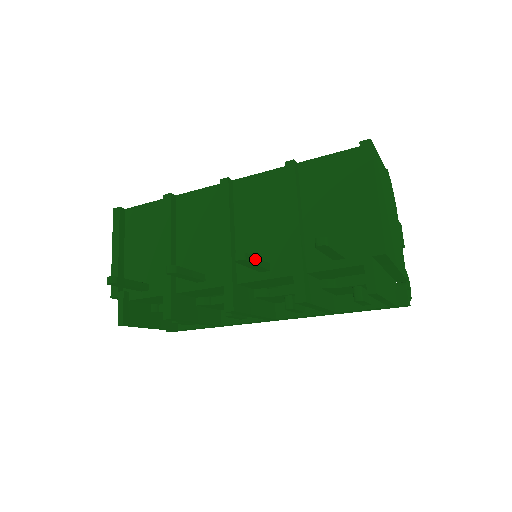
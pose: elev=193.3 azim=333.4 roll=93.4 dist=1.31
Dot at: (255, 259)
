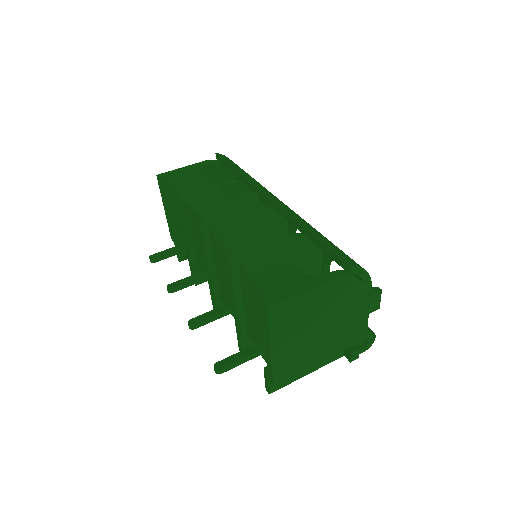
Dot at: (208, 320)
